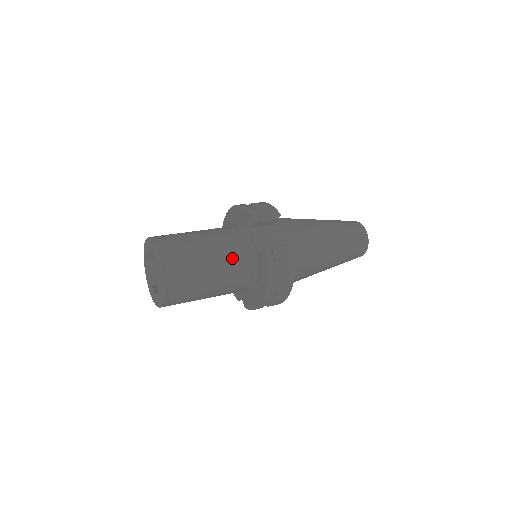
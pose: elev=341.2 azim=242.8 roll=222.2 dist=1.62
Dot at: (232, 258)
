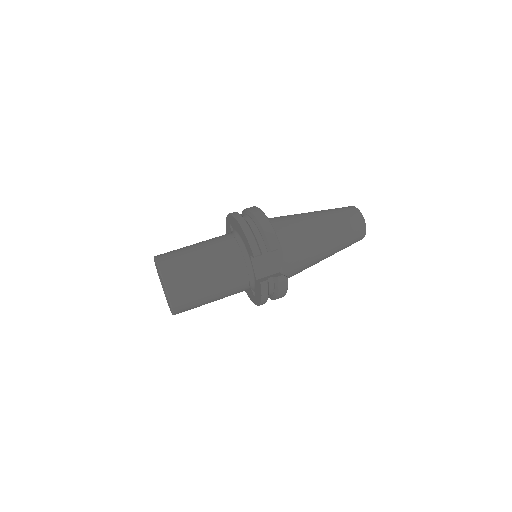
Dot at: (232, 283)
